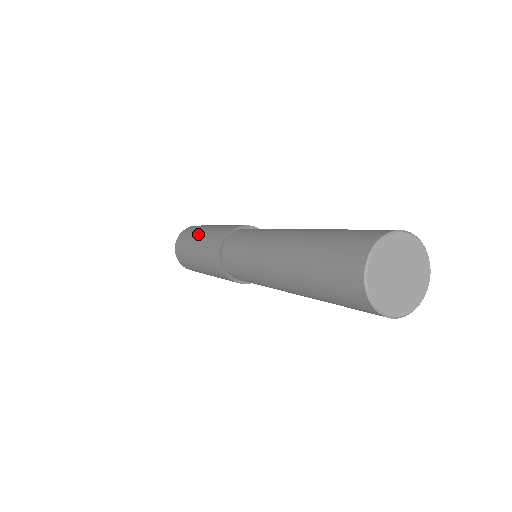
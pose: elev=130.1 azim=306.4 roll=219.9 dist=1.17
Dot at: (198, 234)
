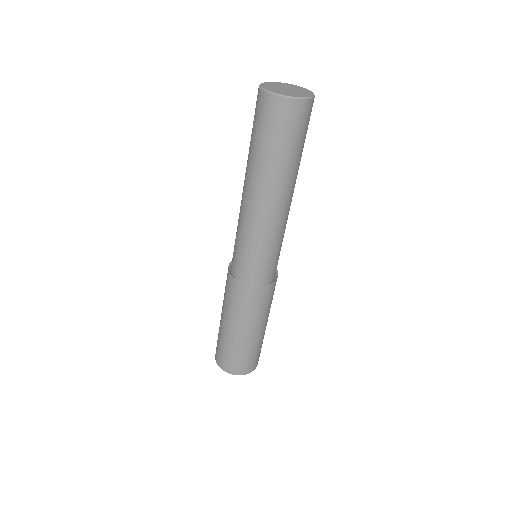
Dot at: occluded
